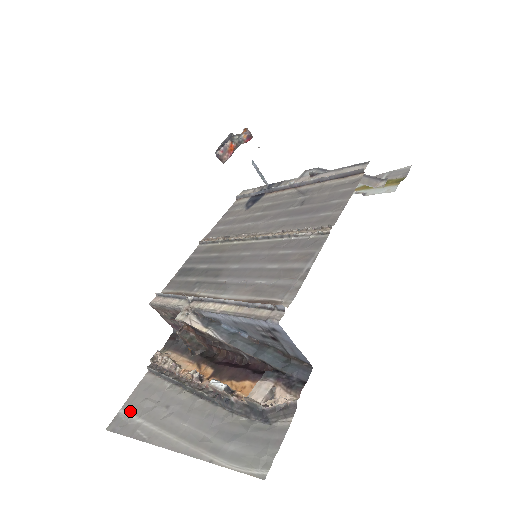
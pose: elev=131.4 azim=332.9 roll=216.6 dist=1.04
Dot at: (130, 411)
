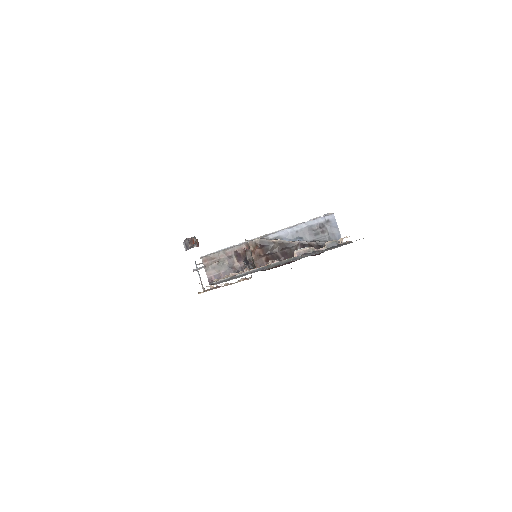
Dot at: occluded
